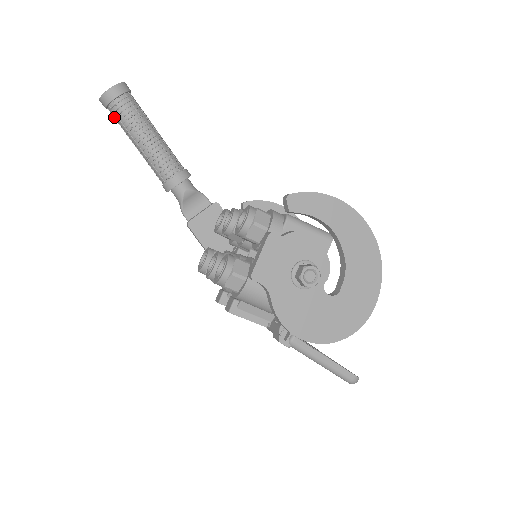
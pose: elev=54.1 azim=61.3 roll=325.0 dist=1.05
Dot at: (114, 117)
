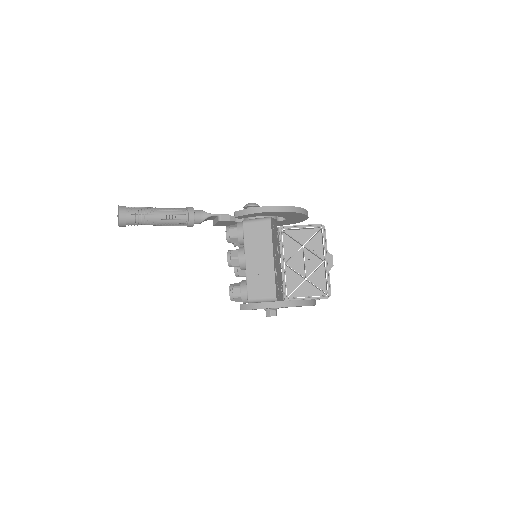
Dot at: occluded
